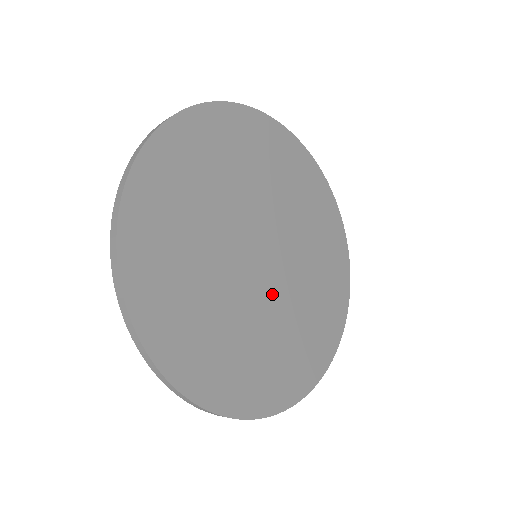
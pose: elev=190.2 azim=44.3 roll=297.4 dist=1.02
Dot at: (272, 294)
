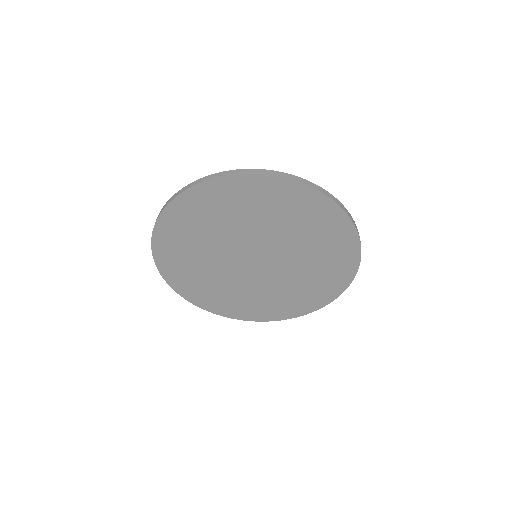
Dot at: (240, 274)
